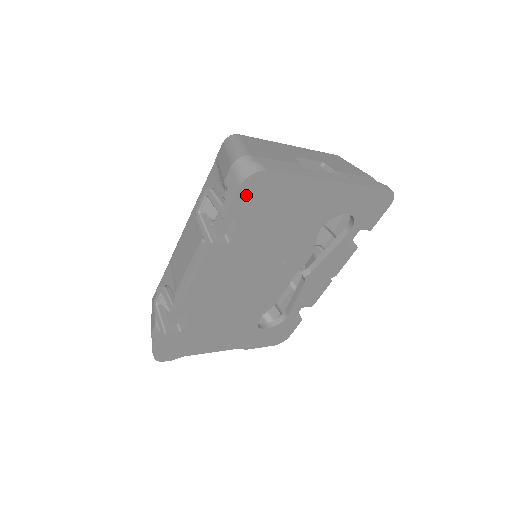
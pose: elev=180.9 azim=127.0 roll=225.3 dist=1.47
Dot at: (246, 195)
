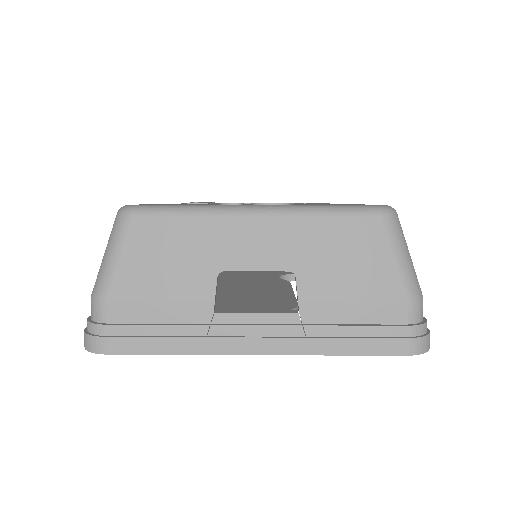
Dot at: occluded
